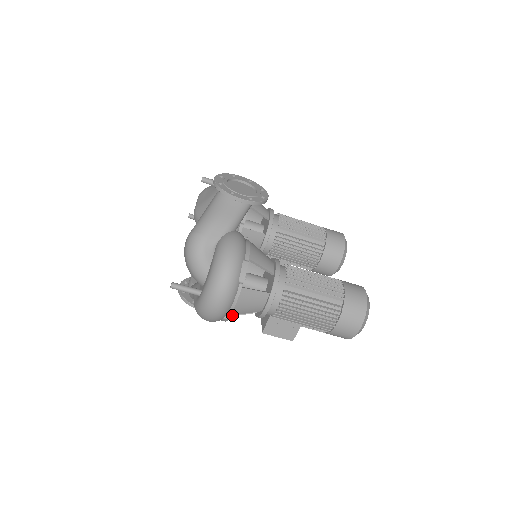
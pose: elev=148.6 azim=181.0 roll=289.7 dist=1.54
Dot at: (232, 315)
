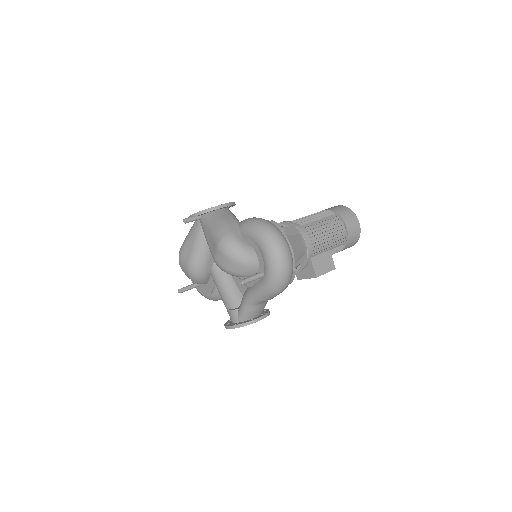
Dot at: occluded
